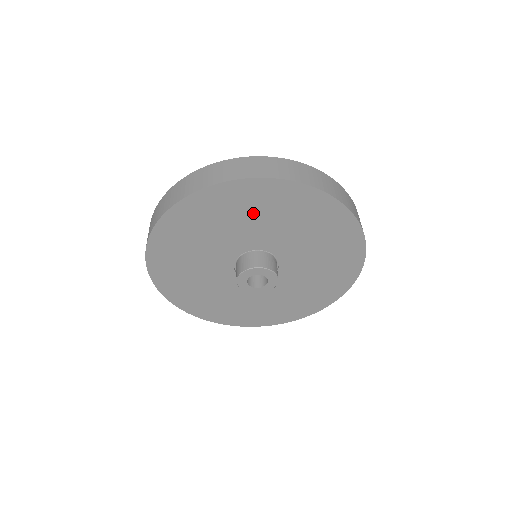
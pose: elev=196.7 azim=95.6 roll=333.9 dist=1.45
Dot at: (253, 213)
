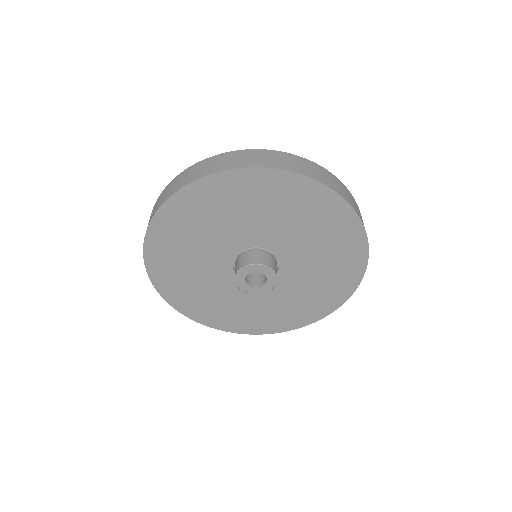
Dot at: (278, 209)
